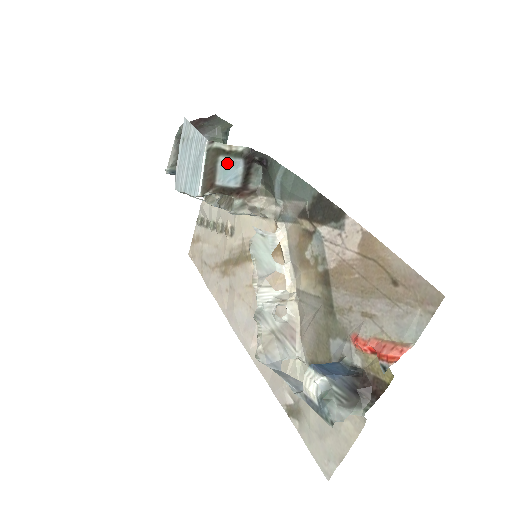
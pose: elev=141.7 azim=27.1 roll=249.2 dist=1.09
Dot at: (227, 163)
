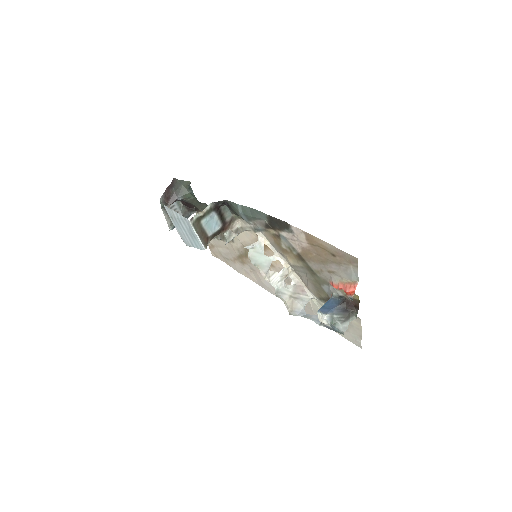
Dot at: (207, 221)
